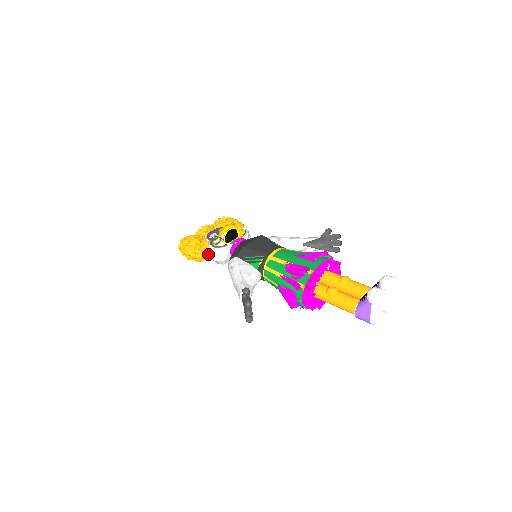
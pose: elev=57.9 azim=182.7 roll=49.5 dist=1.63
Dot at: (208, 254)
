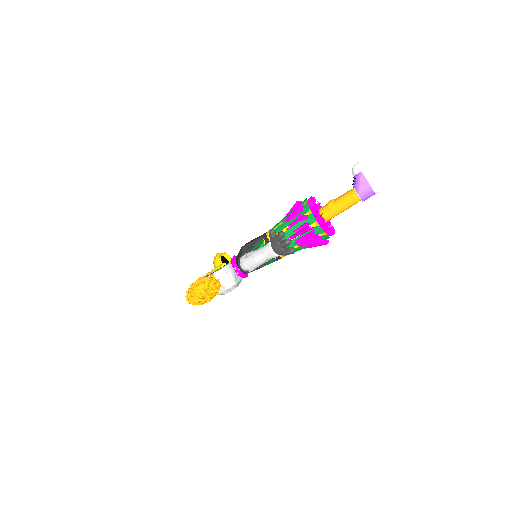
Dot at: (217, 281)
